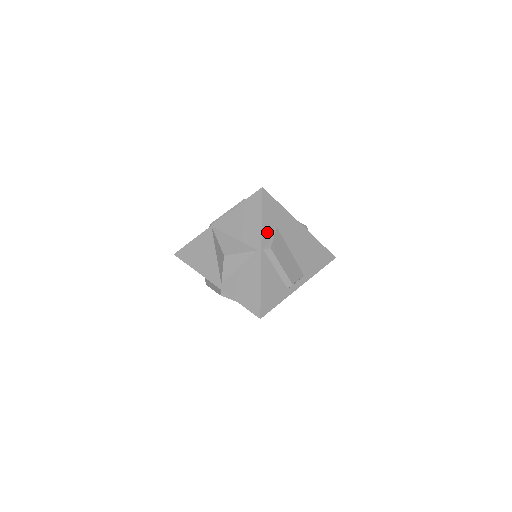
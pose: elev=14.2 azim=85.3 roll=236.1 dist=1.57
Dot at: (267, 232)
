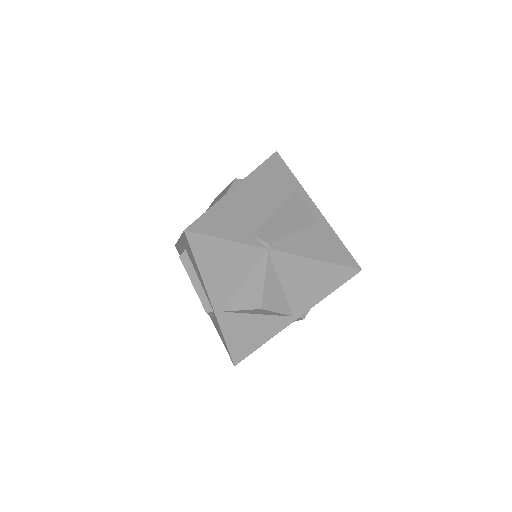
Dot at: occluded
